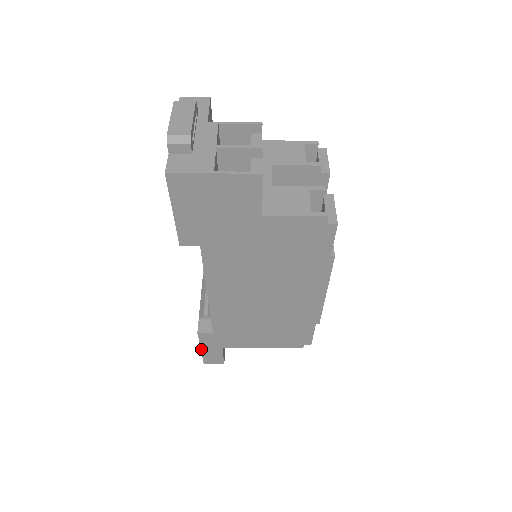
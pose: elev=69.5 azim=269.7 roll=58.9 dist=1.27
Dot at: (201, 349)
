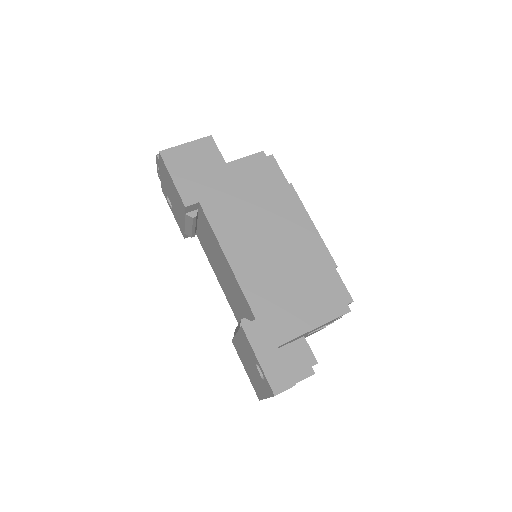
Dot at: (258, 360)
